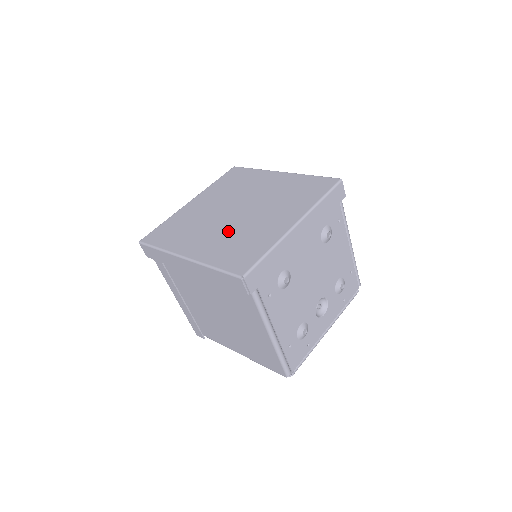
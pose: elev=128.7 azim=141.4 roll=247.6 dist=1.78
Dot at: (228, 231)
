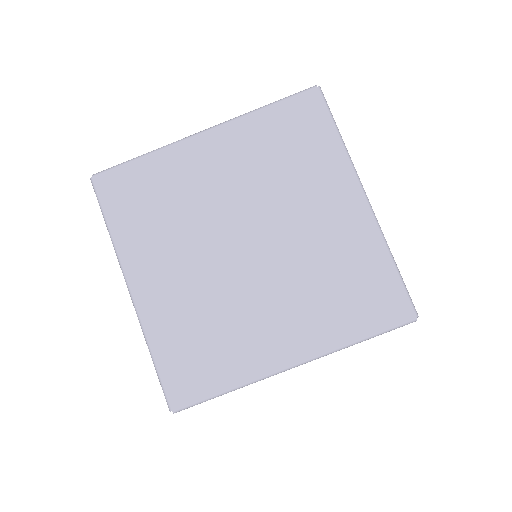
Dot at: (208, 288)
